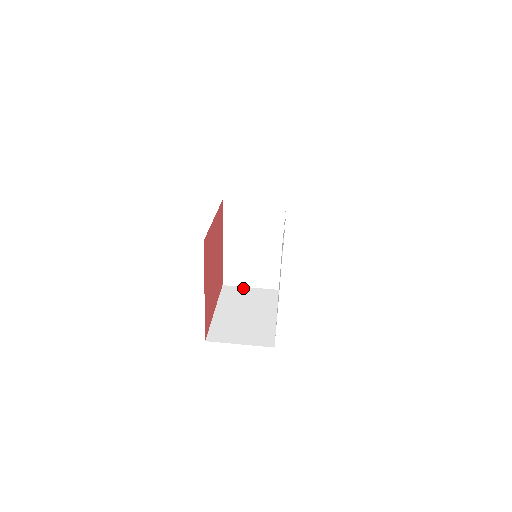
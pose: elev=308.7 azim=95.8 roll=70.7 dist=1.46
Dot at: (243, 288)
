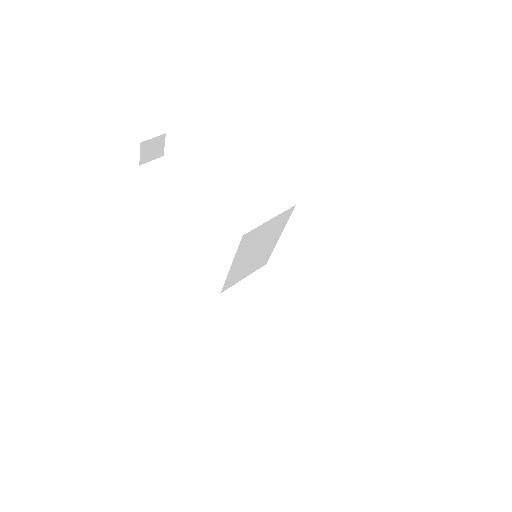
Dot at: (240, 284)
